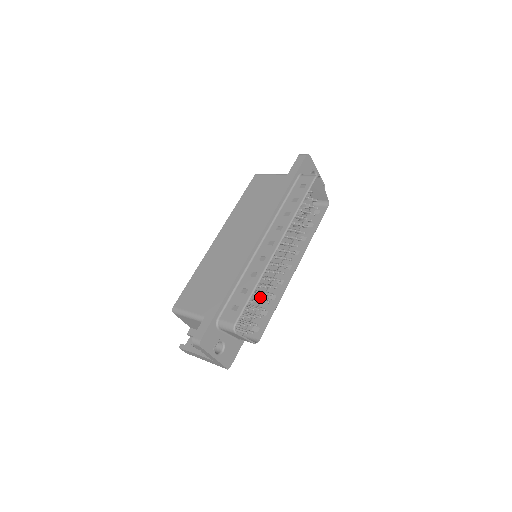
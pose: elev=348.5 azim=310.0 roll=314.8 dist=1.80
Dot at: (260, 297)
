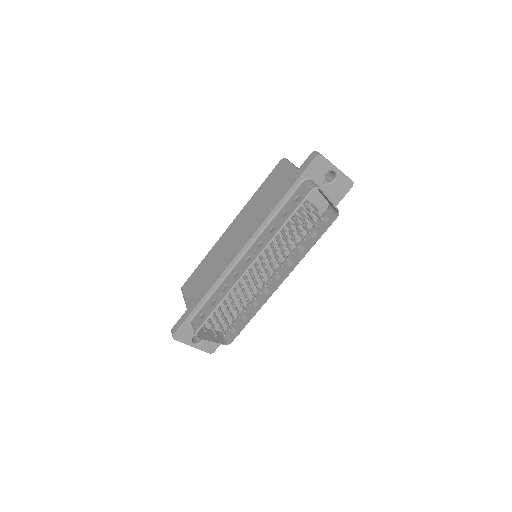
Dot at: (249, 299)
